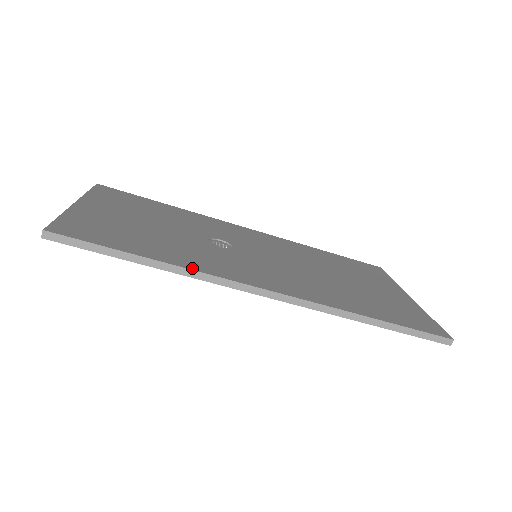
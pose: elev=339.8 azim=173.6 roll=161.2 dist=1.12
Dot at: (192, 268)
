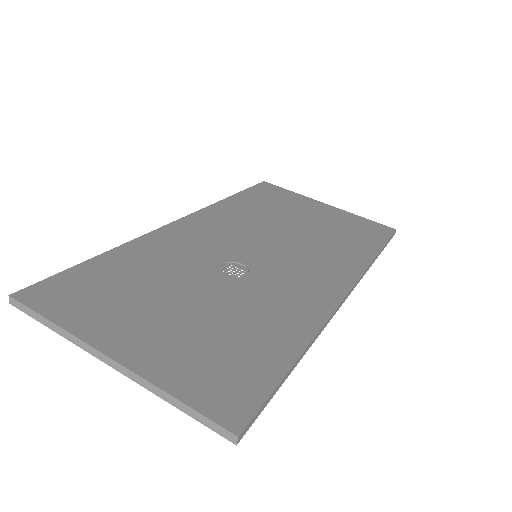
Dot at: (316, 329)
